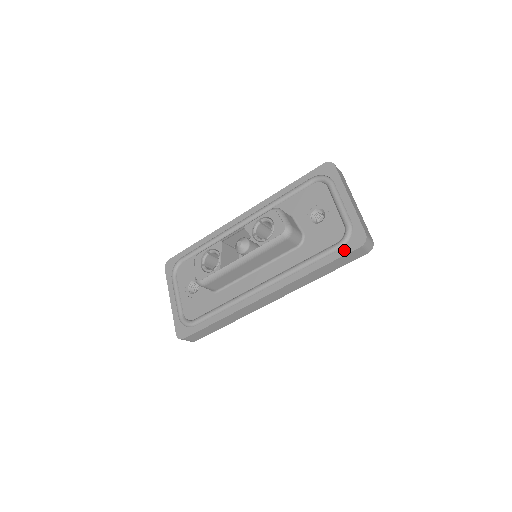
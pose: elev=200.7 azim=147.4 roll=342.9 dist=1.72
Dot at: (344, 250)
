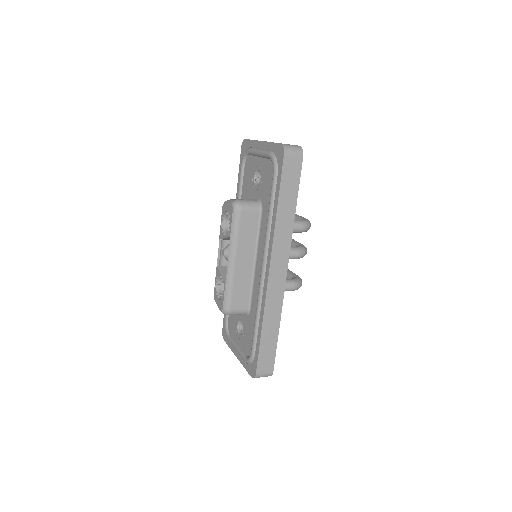
Dot at: (279, 171)
